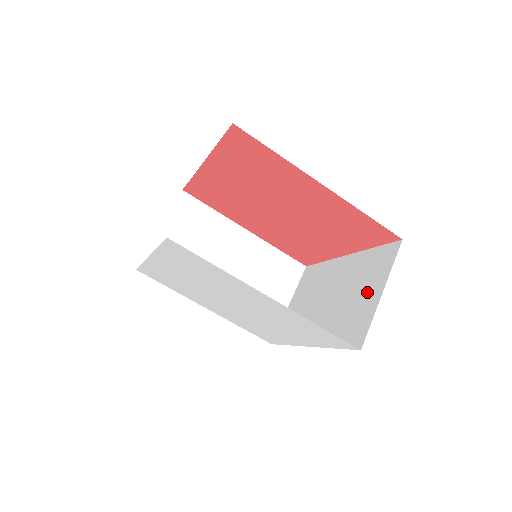
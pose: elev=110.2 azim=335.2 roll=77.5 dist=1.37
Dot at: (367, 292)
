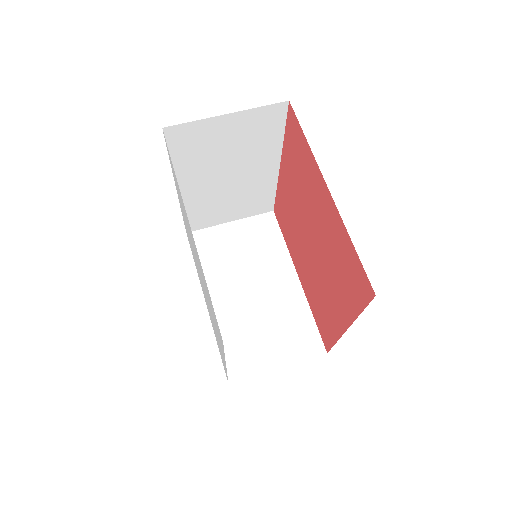
Dot at: occluded
